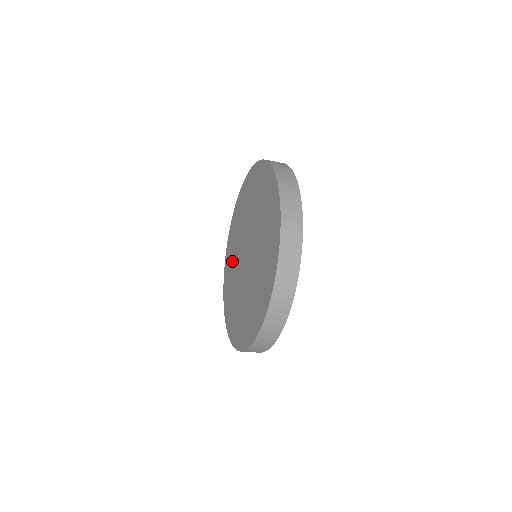
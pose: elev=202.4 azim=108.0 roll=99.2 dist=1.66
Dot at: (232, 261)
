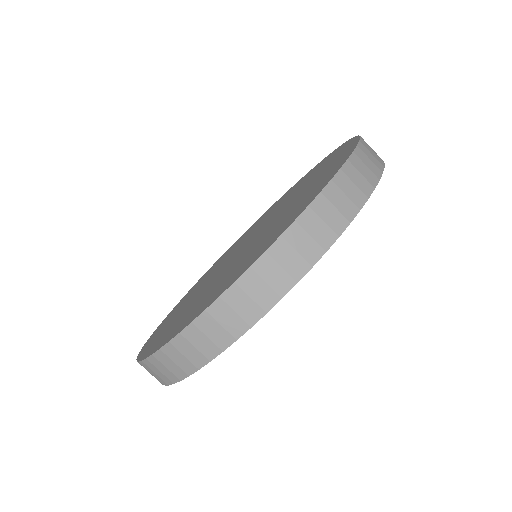
Dot at: (227, 254)
